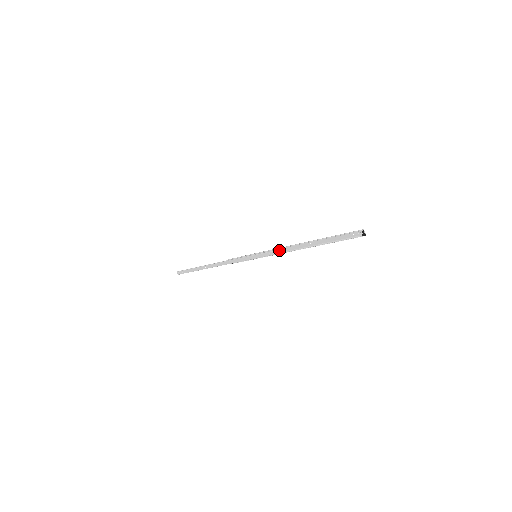
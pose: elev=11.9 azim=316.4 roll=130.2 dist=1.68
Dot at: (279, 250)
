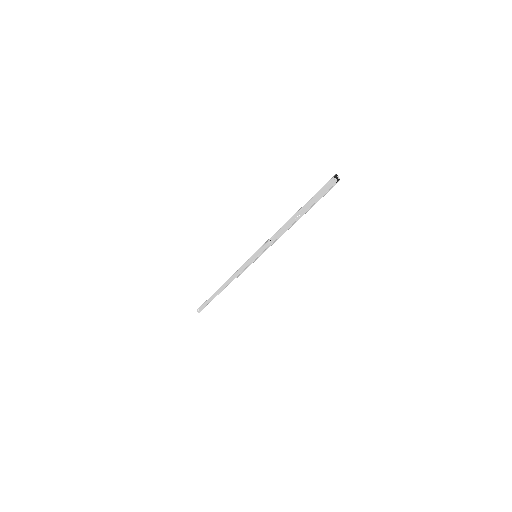
Dot at: (274, 239)
